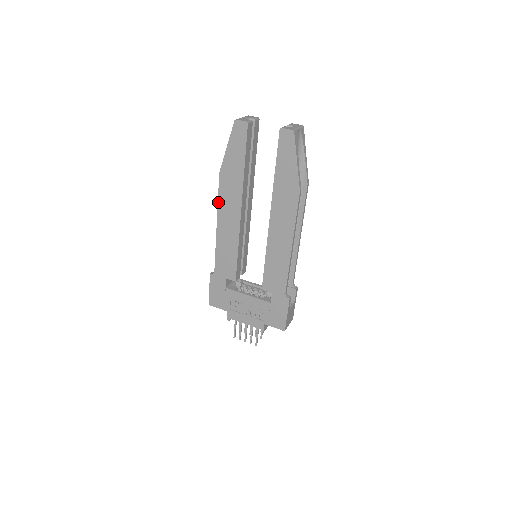
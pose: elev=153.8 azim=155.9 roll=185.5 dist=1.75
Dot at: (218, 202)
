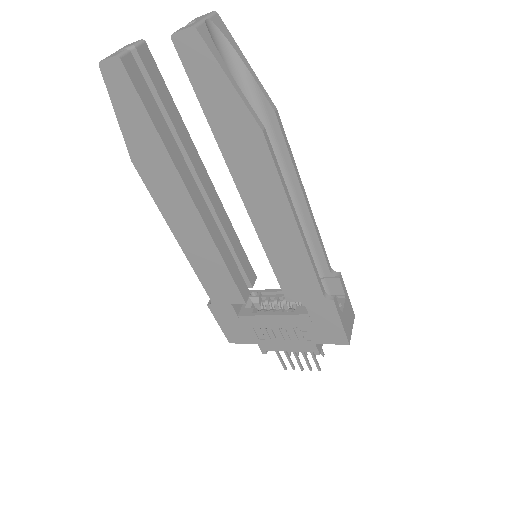
Dot at: (157, 206)
